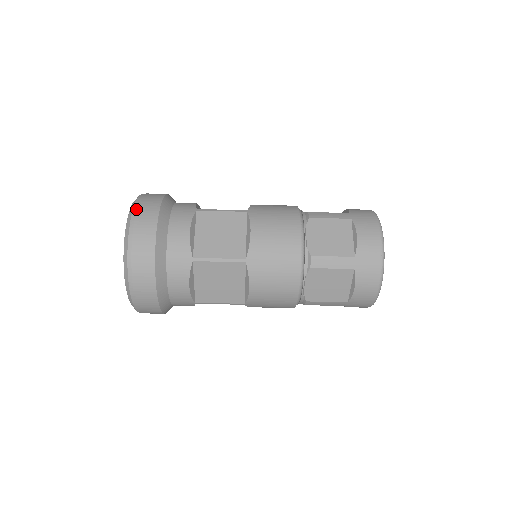
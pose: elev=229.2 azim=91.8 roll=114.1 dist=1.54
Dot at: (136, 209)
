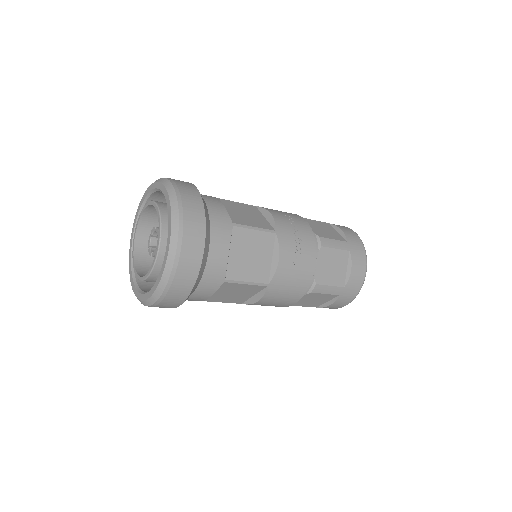
Dot at: (166, 293)
